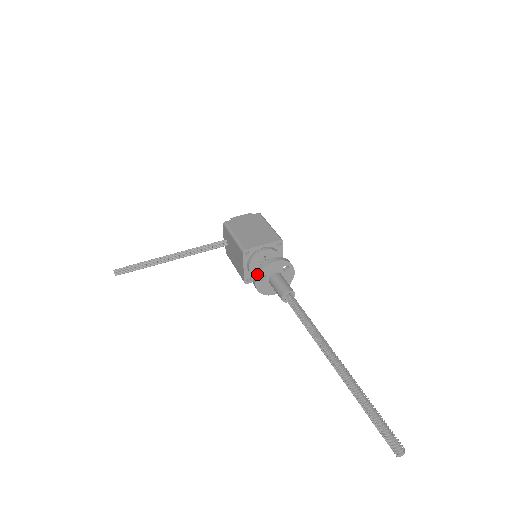
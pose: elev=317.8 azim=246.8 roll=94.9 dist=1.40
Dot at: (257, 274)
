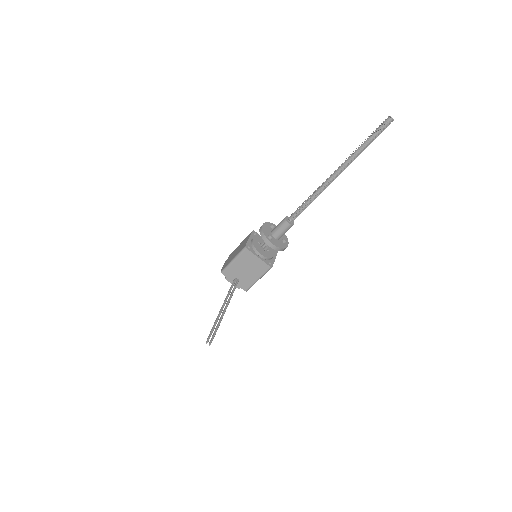
Dot at: (265, 238)
